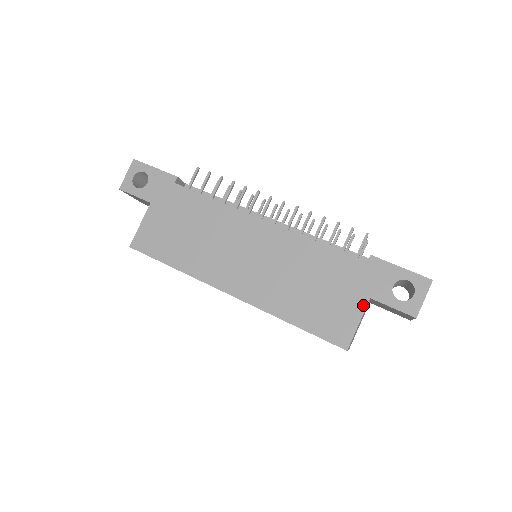
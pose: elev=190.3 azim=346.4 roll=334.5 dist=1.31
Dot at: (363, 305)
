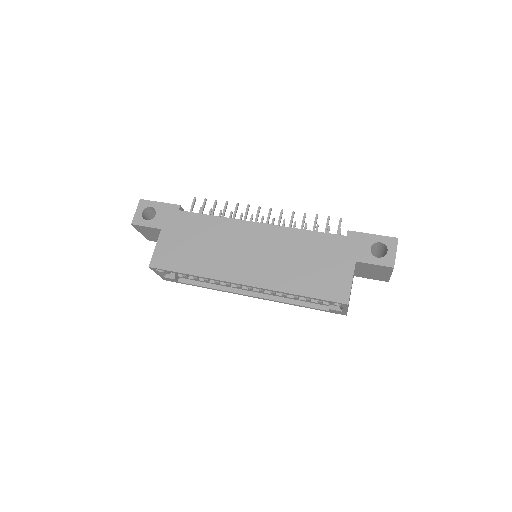
Dot at: (352, 268)
